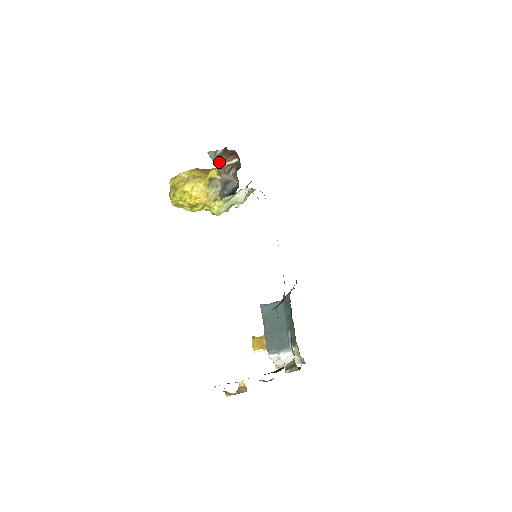
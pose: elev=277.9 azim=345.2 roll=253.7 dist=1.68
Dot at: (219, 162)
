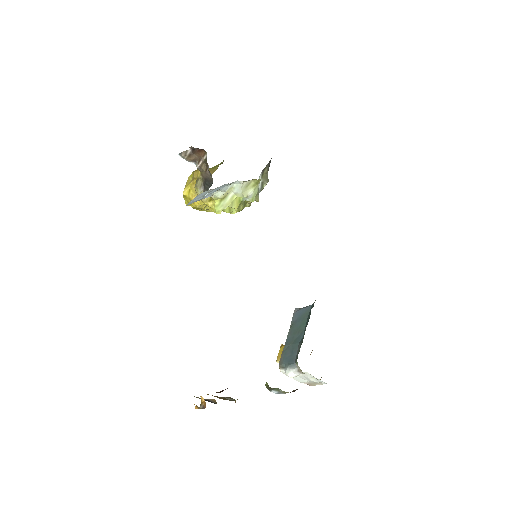
Dot at: (197, 161)
